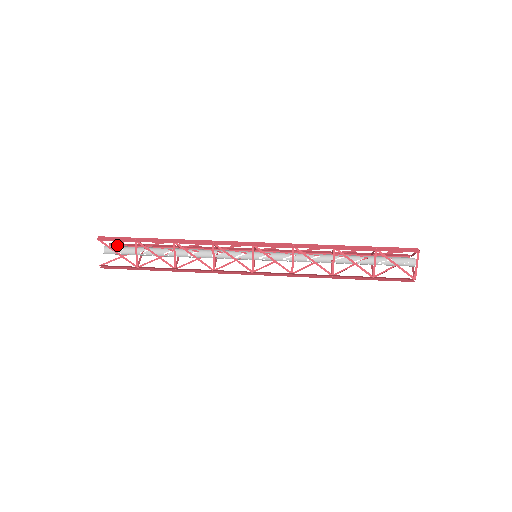
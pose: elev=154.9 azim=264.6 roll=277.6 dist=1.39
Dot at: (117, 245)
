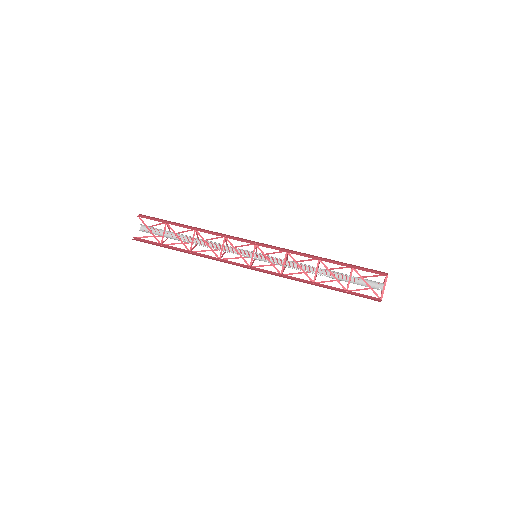
Dot at: (151, 230)
